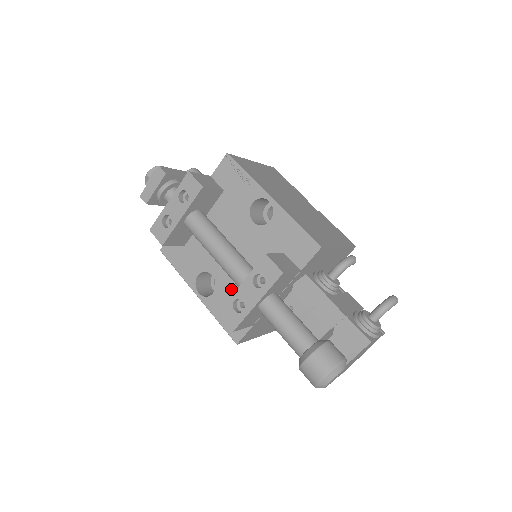
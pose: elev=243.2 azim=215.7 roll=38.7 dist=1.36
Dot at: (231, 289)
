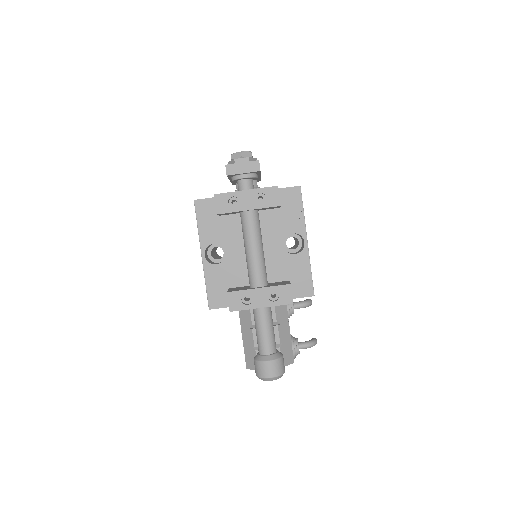
Dot at: (233, 273)
